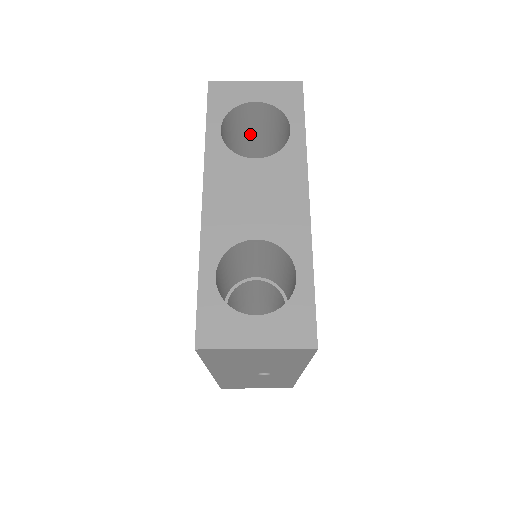
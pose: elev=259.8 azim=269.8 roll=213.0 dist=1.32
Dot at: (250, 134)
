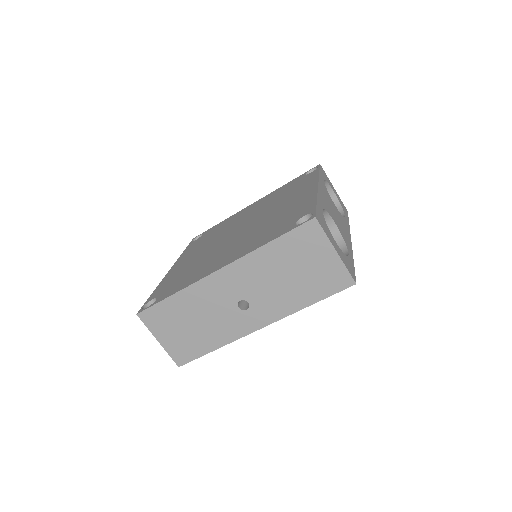
Dot at: occluded
